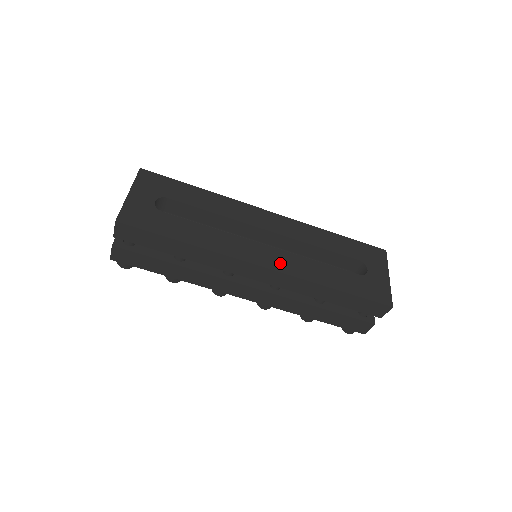
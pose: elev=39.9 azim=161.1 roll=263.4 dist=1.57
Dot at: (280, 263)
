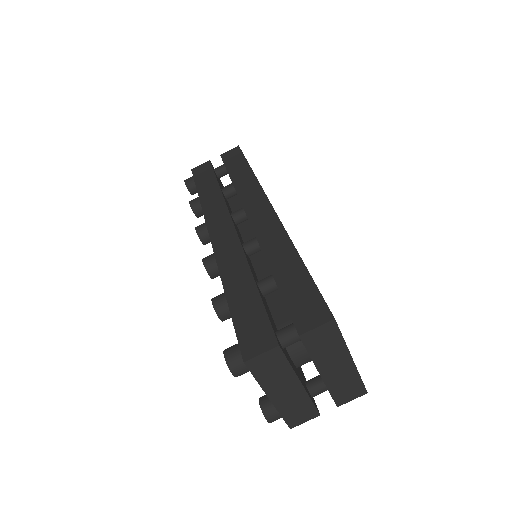
Dot at: occluded
